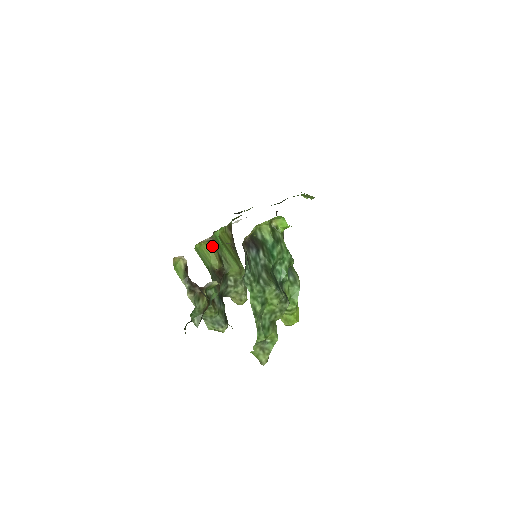
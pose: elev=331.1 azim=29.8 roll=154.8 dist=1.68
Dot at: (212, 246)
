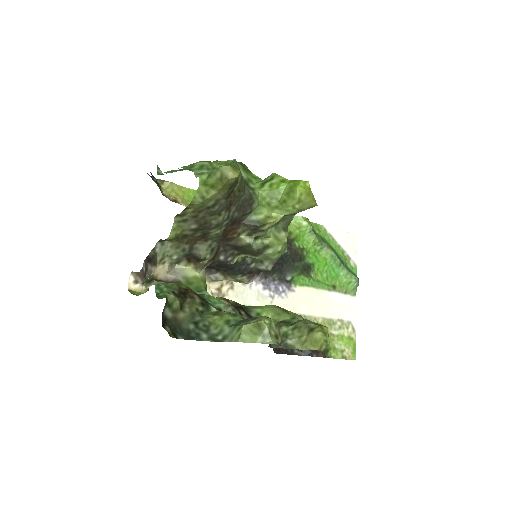
Dot at: occluded
